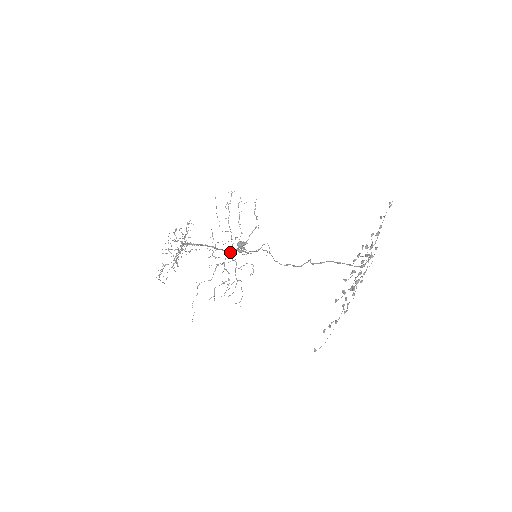
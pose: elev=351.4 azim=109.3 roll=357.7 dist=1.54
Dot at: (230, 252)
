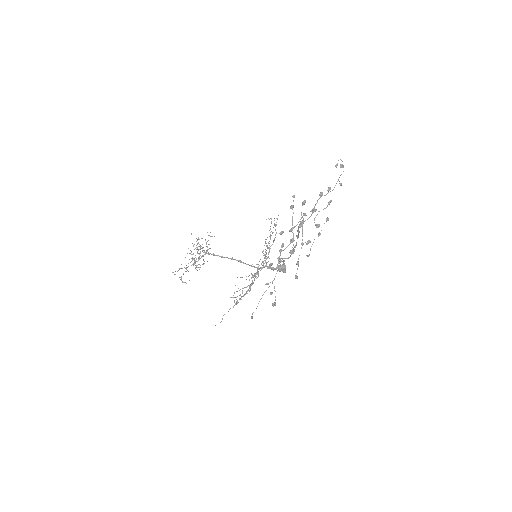
Dot at: occluded
